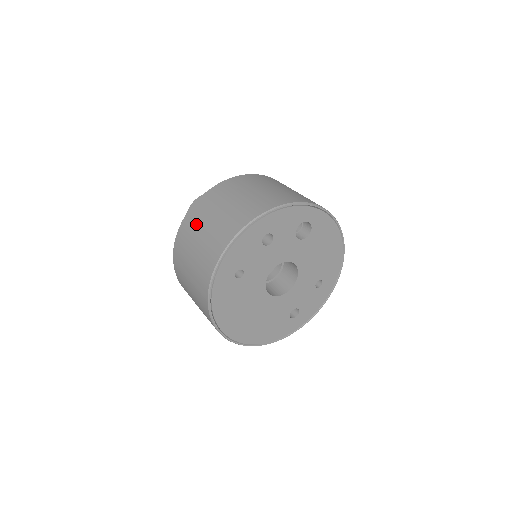
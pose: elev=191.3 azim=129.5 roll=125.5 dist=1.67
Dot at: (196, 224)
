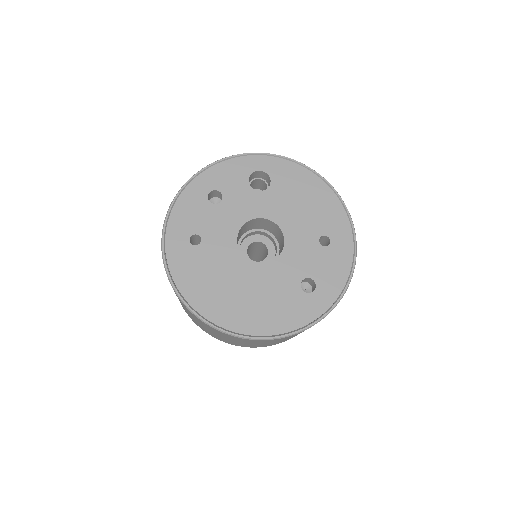
Dot at: occluded
